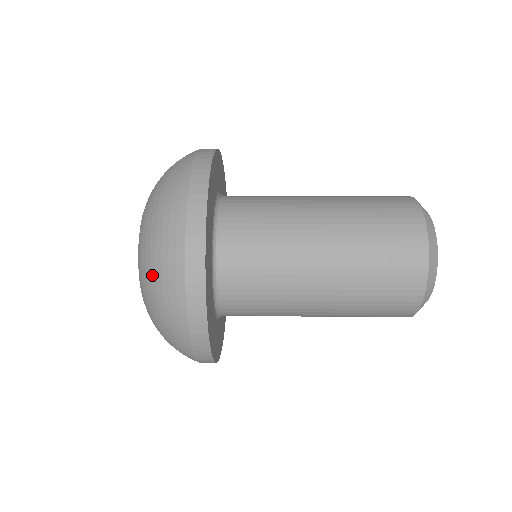
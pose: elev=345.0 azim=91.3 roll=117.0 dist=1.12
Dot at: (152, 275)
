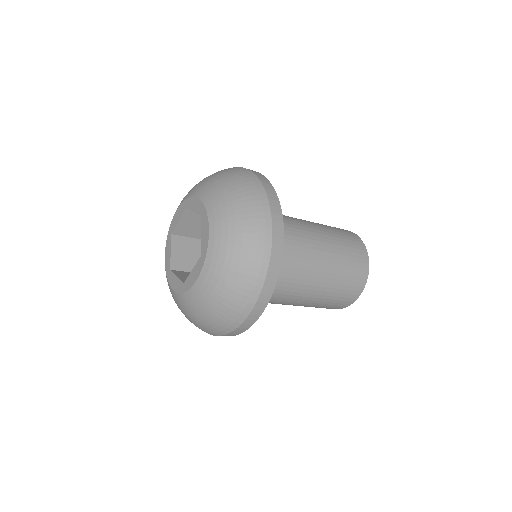
Dot at: (238, 227)
